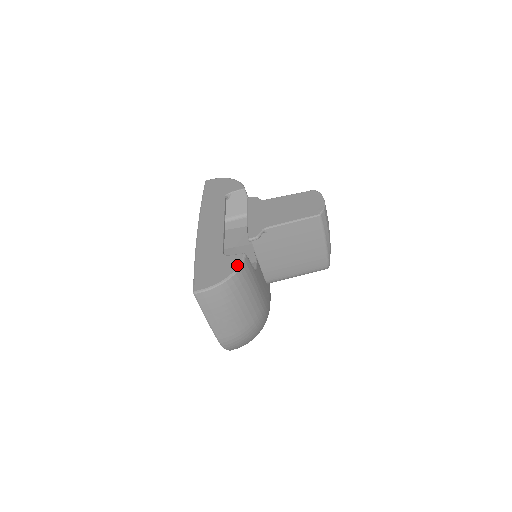
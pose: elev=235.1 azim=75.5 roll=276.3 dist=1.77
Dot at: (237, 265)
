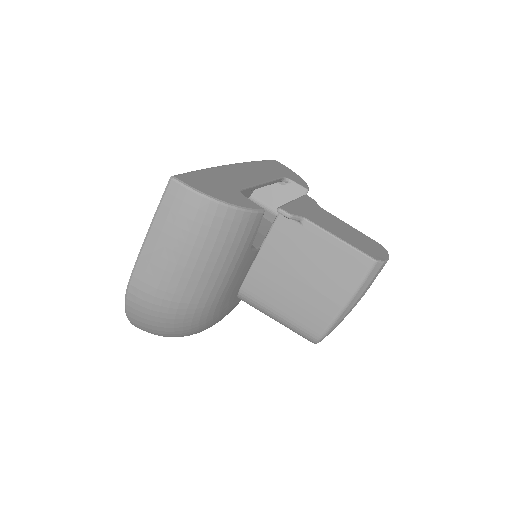
Dot at: (247, 206)
